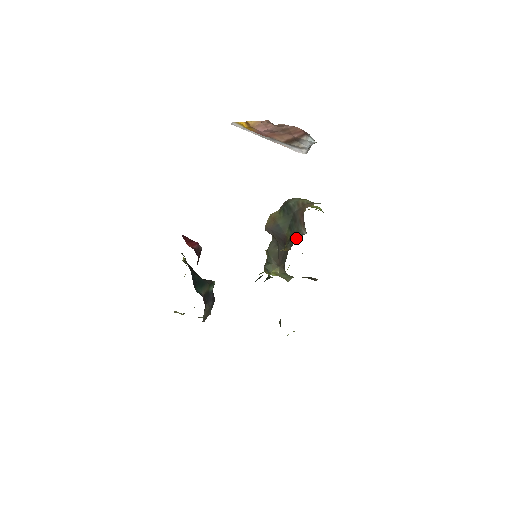
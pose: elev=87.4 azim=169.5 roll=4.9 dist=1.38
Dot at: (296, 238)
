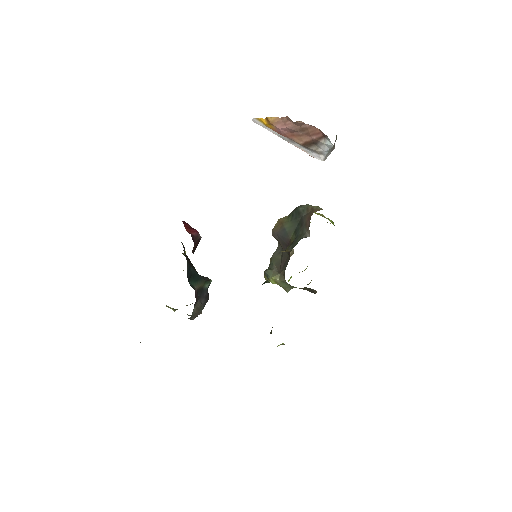
Dot at: (298, 240)
